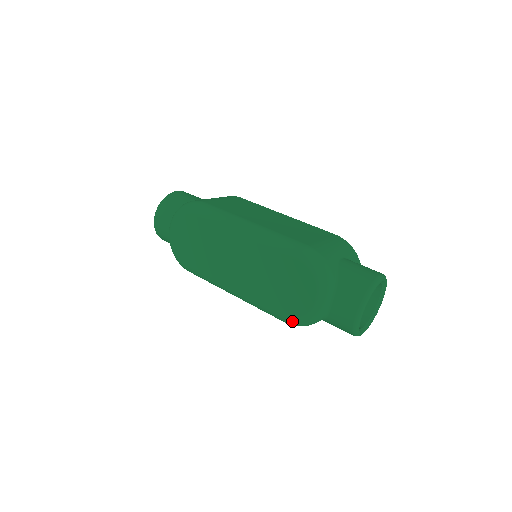
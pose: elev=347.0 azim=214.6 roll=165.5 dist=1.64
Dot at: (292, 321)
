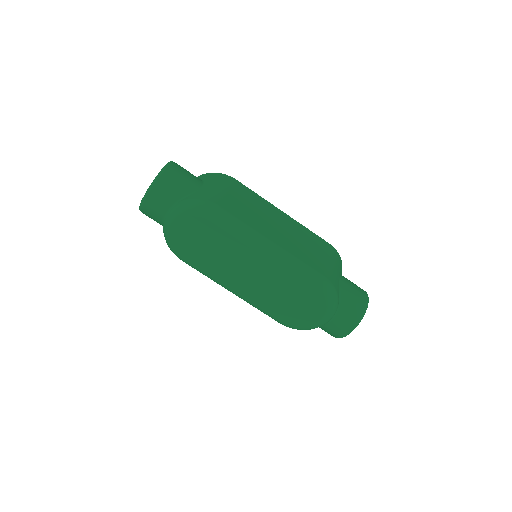
Dot at: (290, 327)
